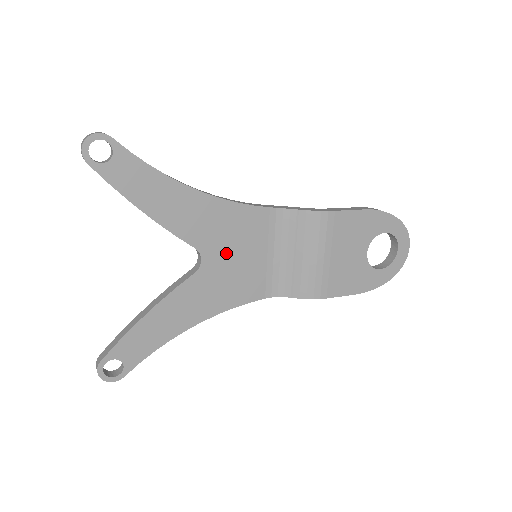
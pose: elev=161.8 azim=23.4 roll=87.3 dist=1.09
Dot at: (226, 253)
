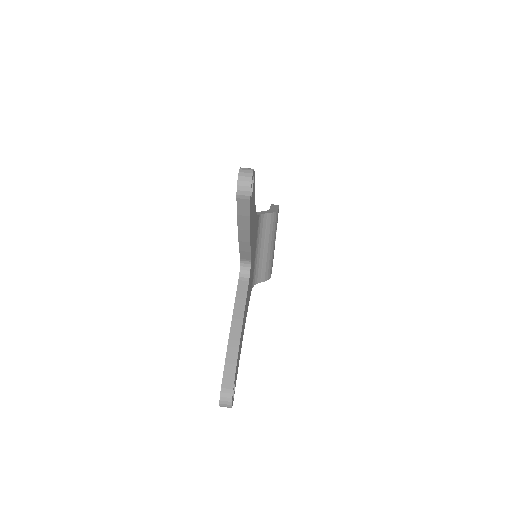
Dot at: (252, 259)
